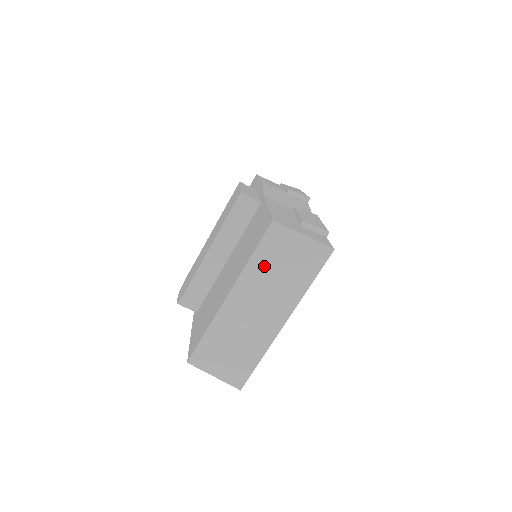
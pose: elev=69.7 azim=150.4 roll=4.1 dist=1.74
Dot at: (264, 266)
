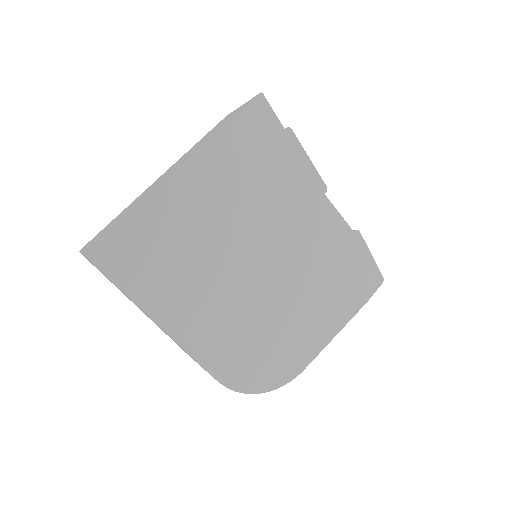
Dot at: occluded
